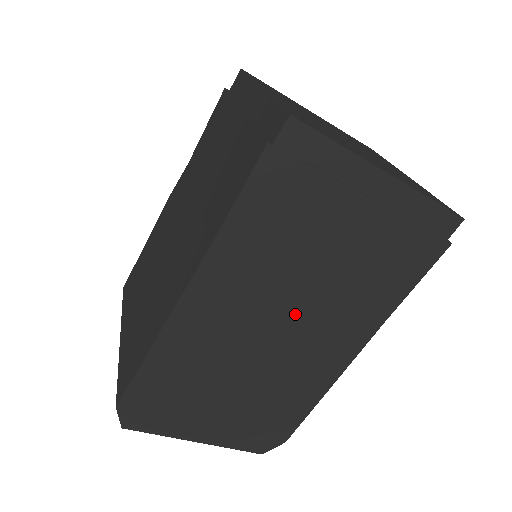
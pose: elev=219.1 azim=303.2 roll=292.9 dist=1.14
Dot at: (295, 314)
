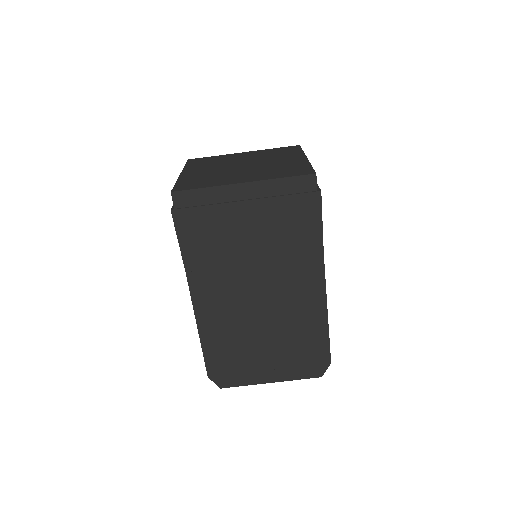
Dot at: (261, 282)
